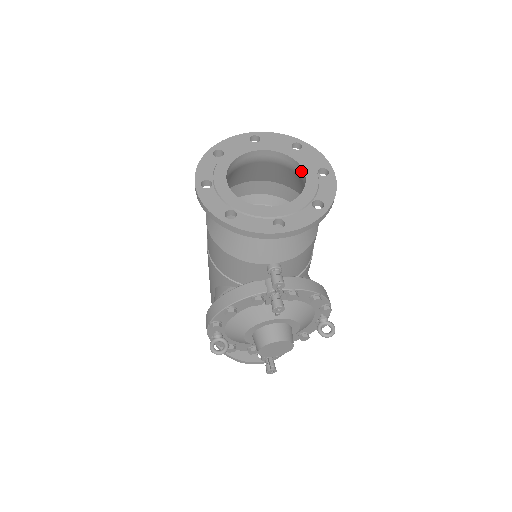
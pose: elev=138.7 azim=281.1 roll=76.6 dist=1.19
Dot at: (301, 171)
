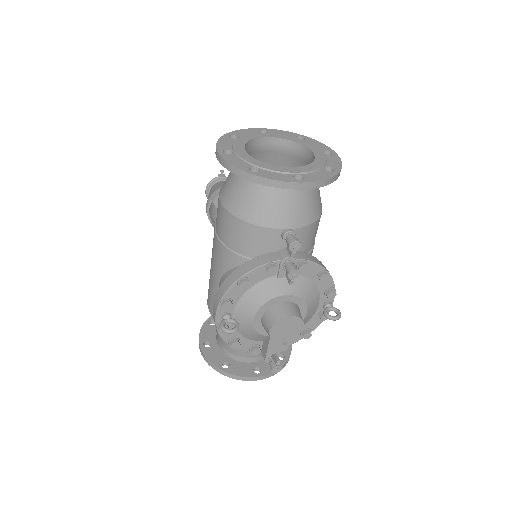
Dot at: (308, 152)
